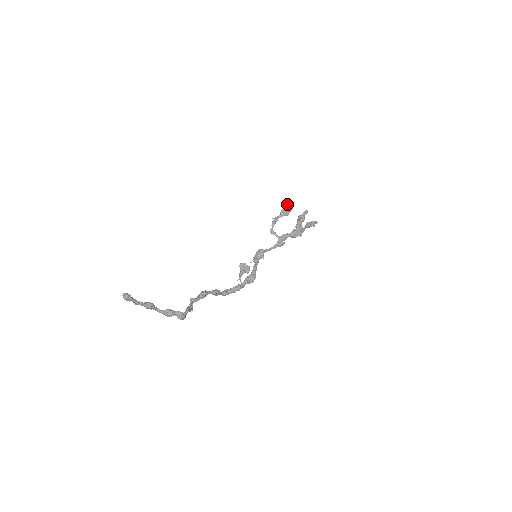
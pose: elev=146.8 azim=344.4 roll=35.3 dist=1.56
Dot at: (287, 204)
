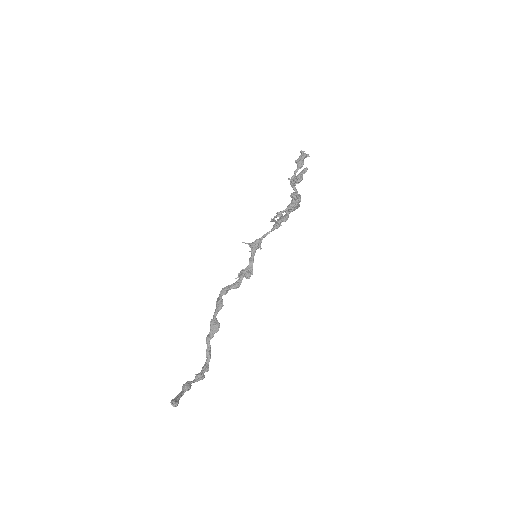
Dot at: (296, 199)
